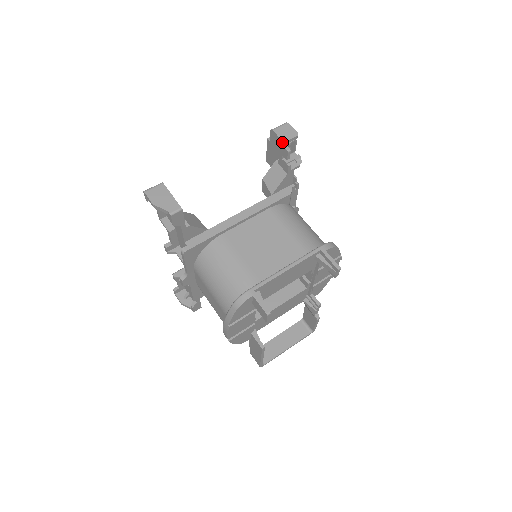
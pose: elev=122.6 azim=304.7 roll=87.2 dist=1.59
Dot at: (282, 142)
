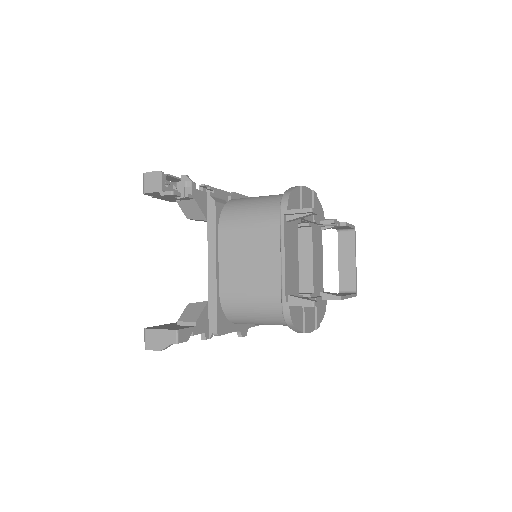
Dot at: (161, 193)
